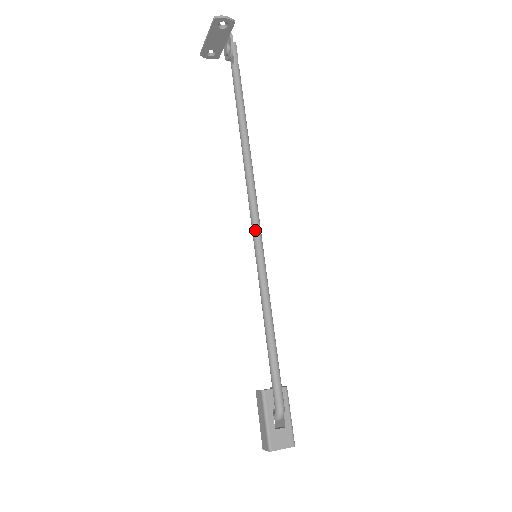
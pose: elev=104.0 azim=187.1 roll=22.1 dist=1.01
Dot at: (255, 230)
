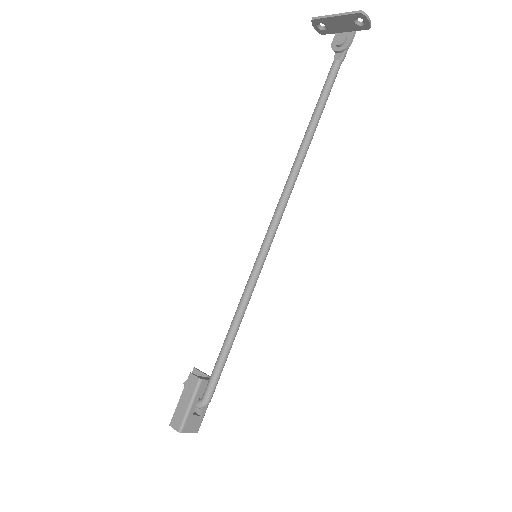
Dot at: (271, 235)
